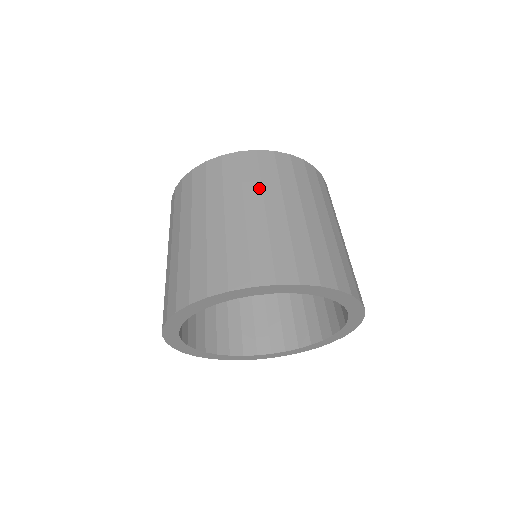
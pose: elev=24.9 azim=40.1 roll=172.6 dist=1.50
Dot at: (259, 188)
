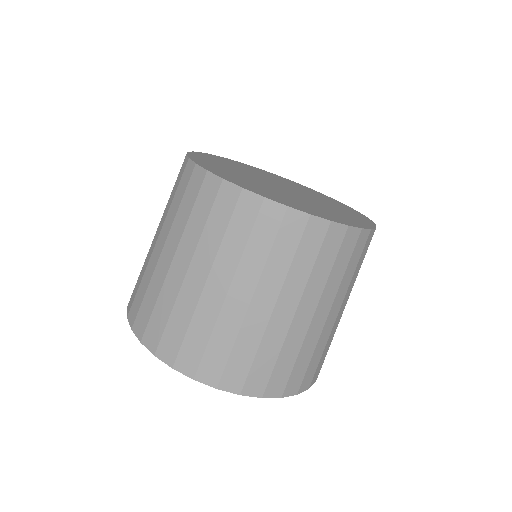
Dot at: (236, 259)
